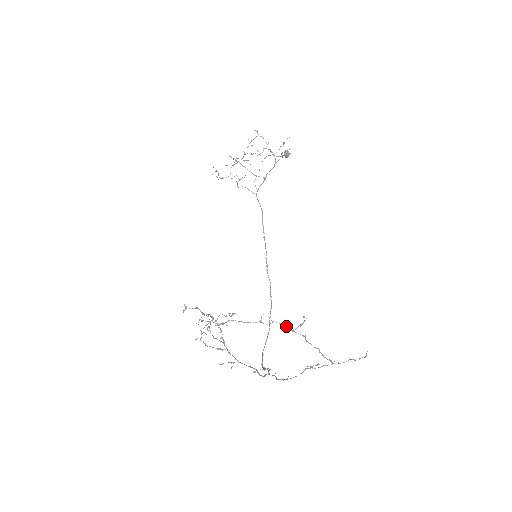
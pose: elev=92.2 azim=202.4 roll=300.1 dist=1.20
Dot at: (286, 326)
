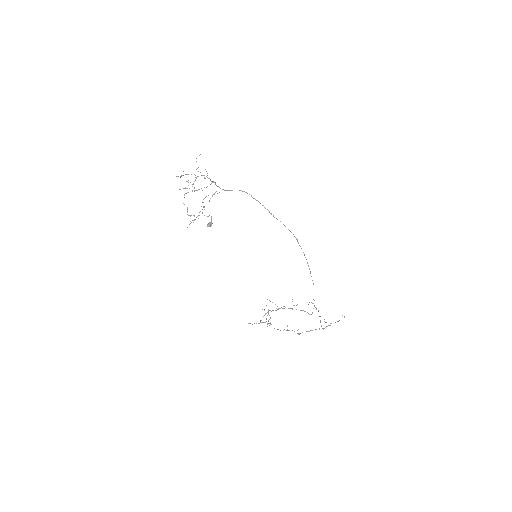
Dot at: occluded
